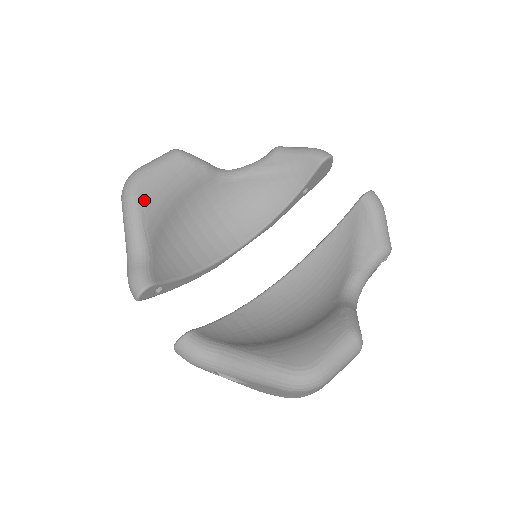
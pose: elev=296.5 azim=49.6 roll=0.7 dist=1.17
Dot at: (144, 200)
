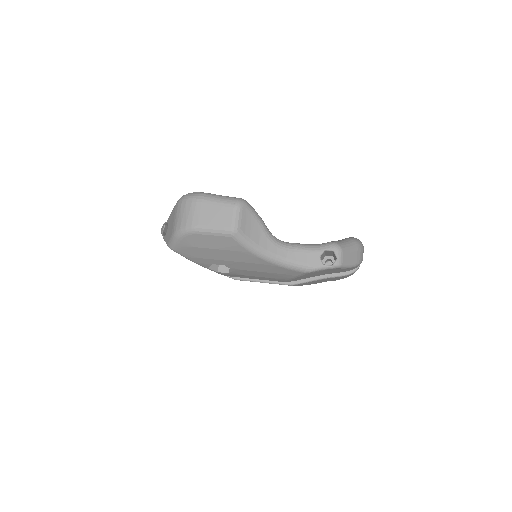
Dot at: occluded
